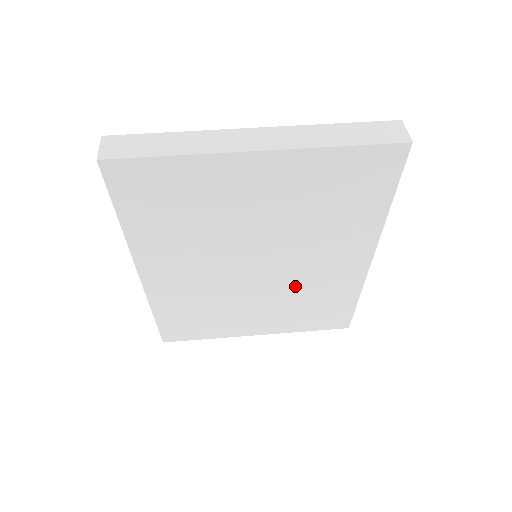
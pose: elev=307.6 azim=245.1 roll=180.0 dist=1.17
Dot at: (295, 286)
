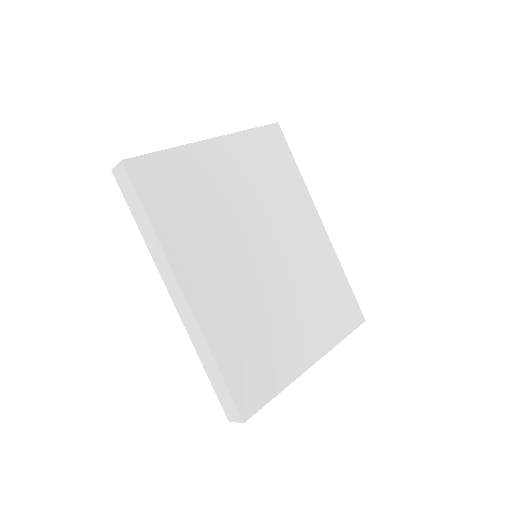
Dot at: (299, 271)
